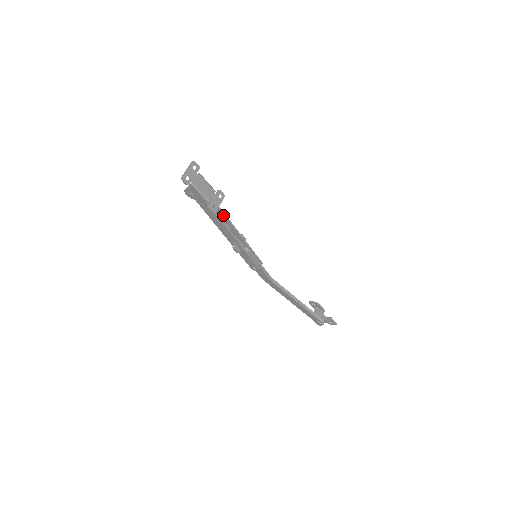
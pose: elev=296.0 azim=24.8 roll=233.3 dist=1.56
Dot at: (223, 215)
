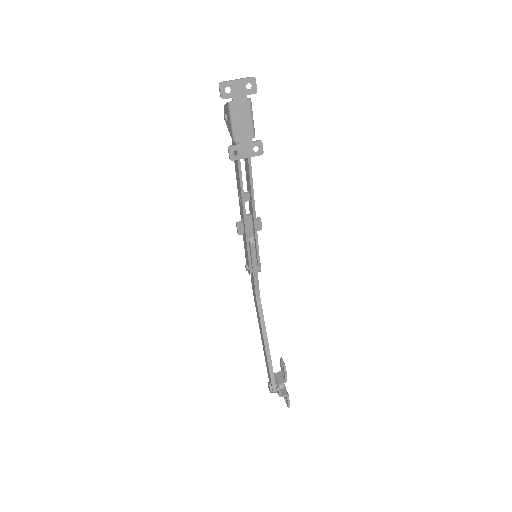
Dot at: (250, 176)
